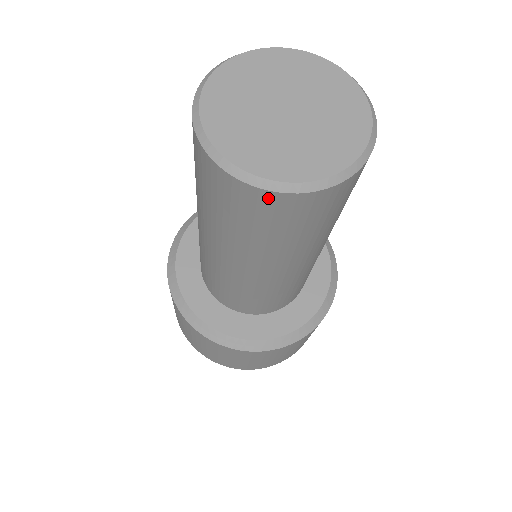
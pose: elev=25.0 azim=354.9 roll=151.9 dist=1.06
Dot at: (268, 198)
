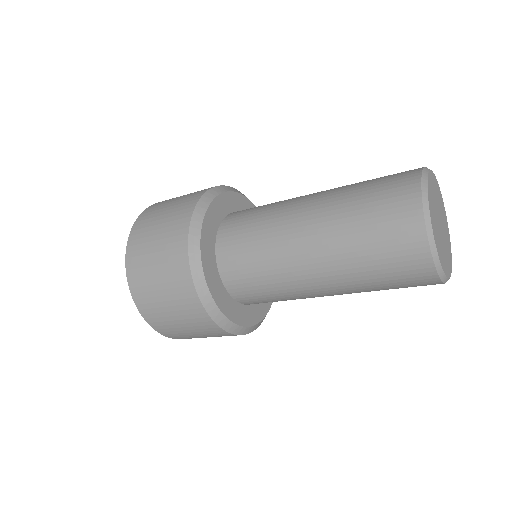
Dot at: (422, 254)
